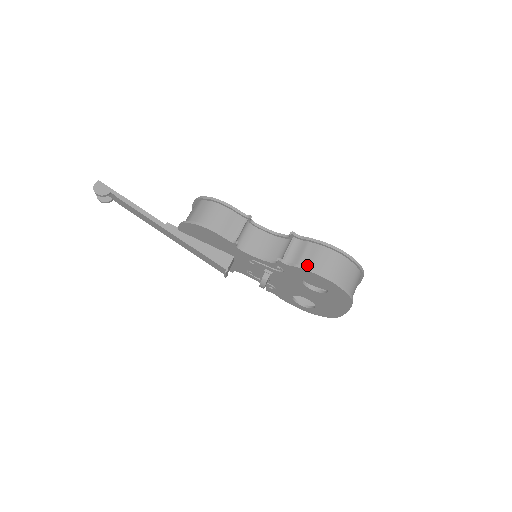
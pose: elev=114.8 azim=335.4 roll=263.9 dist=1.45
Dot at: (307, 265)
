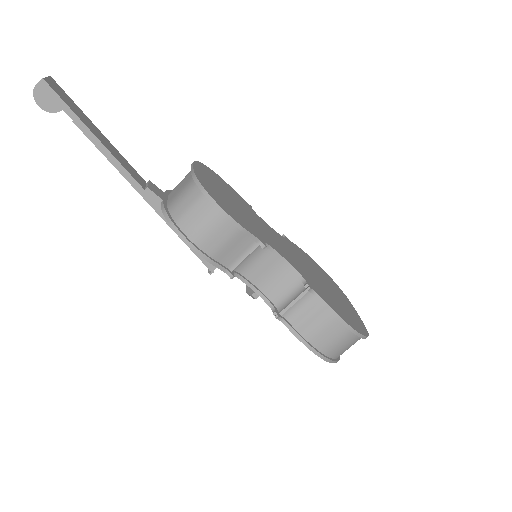
Dot at: (306, 333)
